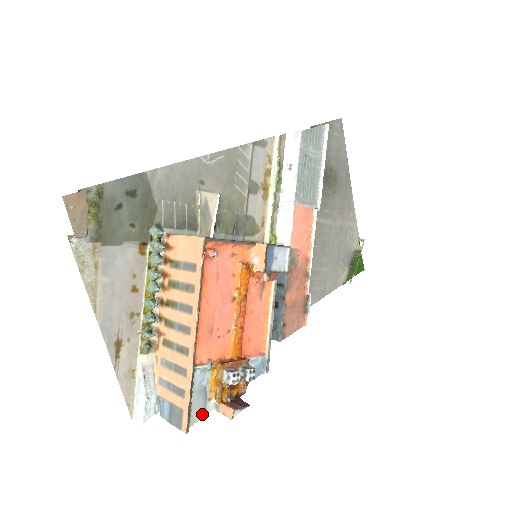
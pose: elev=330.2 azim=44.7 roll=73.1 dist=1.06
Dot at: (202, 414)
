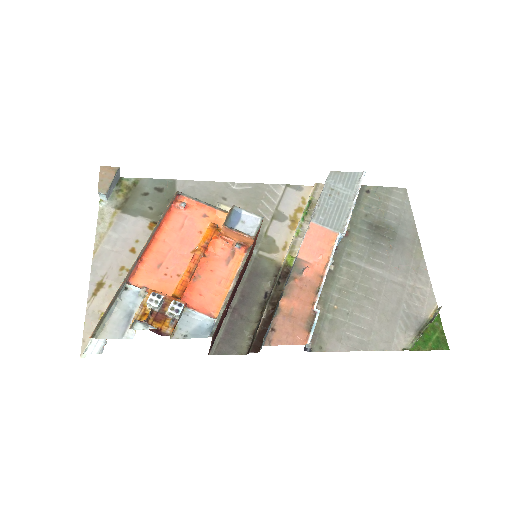
Dot at: (118, 336)
